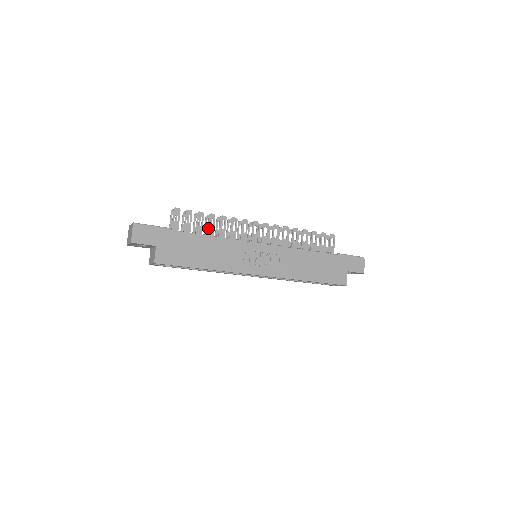
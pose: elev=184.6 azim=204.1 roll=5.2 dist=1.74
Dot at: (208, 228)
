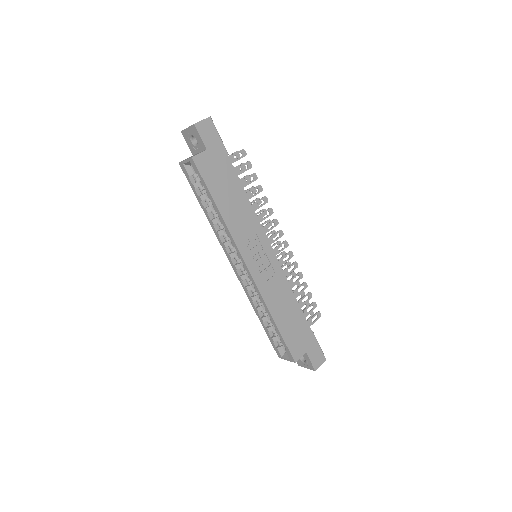
Dot at: (249, 191)
